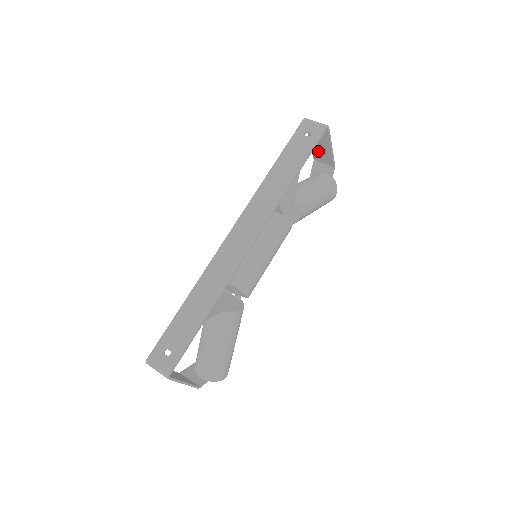
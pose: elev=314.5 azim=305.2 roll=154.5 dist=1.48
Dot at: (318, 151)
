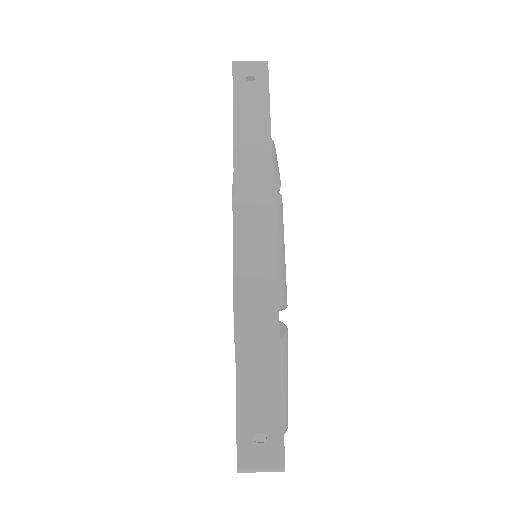
Dot at: occluded
